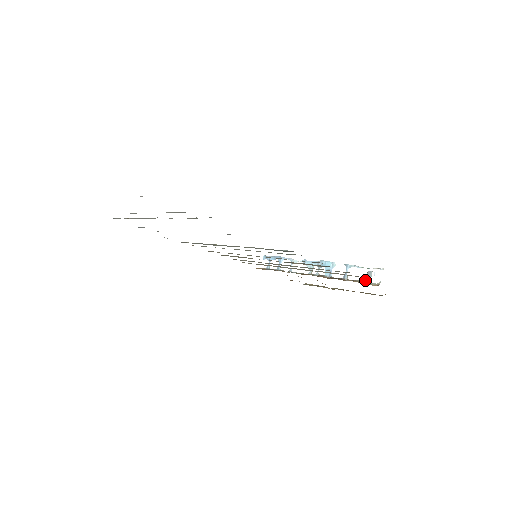
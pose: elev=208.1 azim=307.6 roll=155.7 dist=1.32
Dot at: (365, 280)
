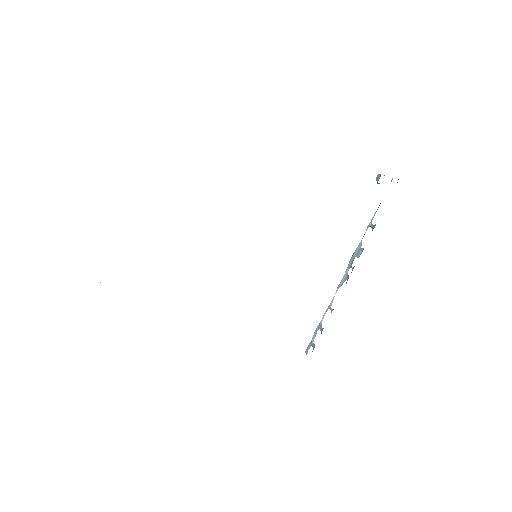
Dot at: occluded
